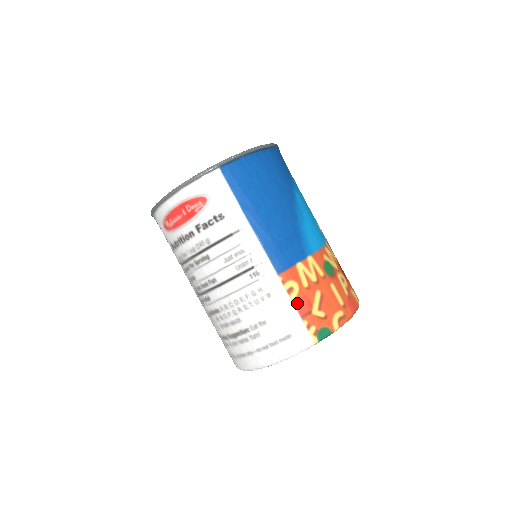
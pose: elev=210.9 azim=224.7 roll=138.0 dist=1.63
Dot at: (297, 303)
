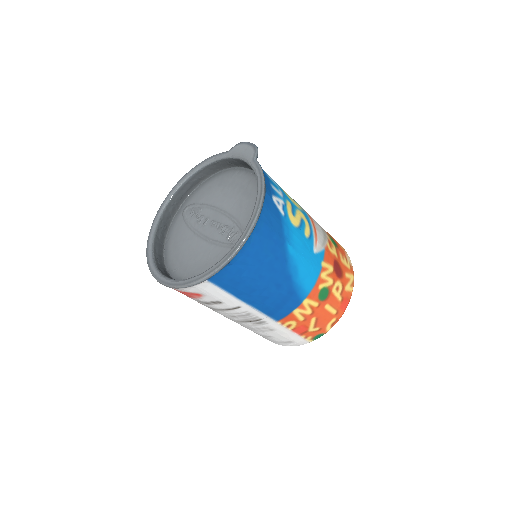
Dot at: (295, 330)
